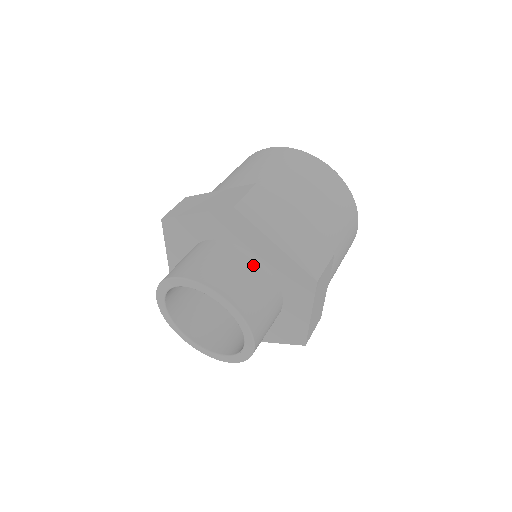
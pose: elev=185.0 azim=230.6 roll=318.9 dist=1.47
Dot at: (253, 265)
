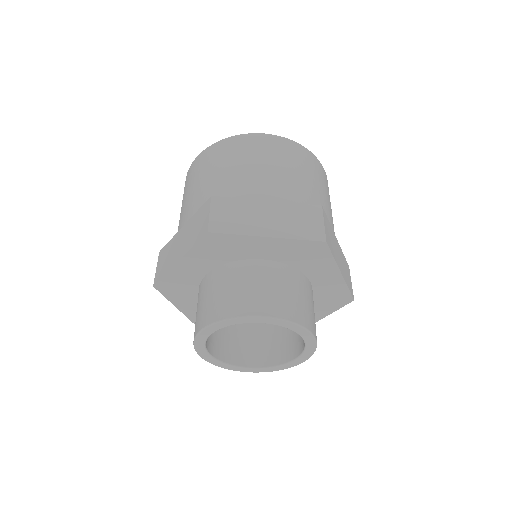
Dot at: (310, 289)
